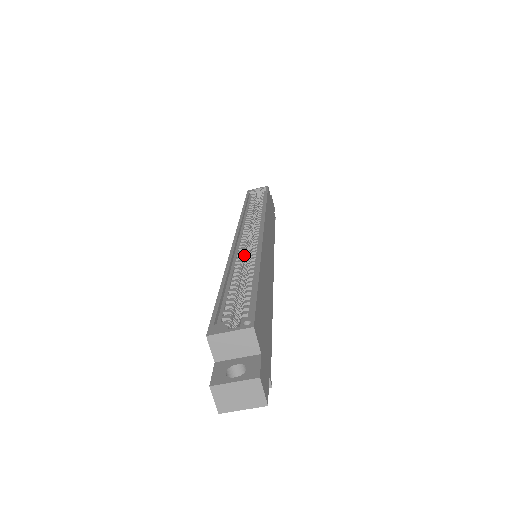
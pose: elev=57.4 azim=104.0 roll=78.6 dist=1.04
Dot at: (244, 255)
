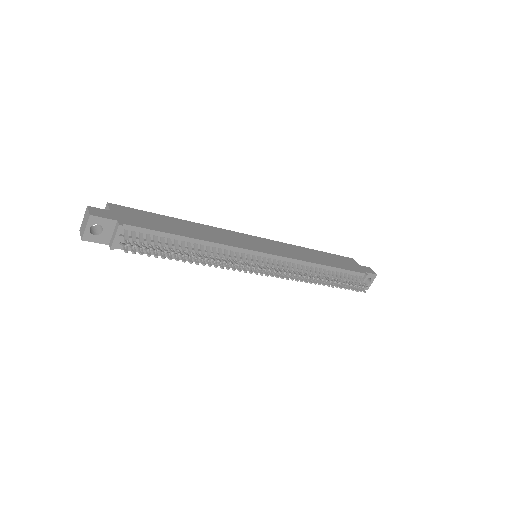
Dot at: occluded
